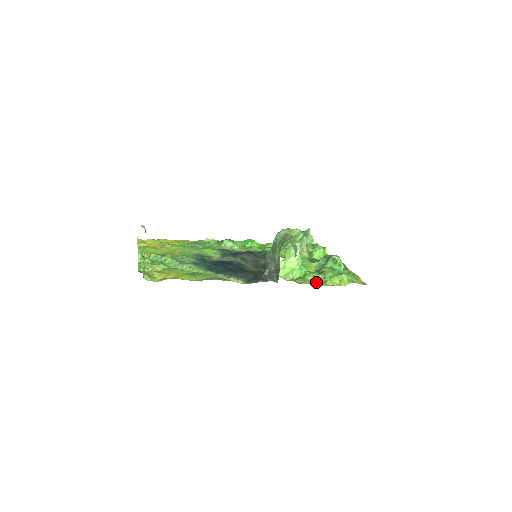
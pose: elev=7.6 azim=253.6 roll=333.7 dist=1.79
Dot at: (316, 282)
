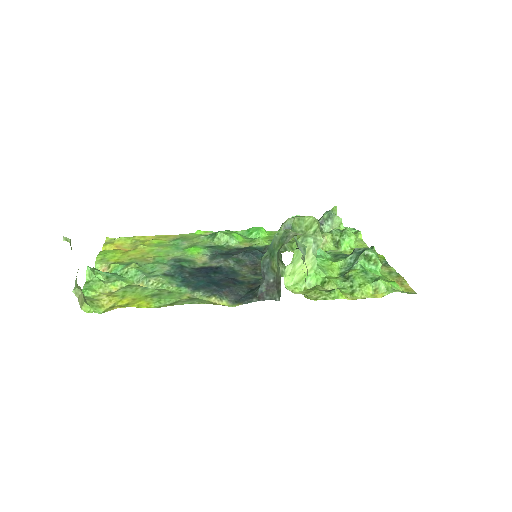
Dot at: (338, 295)
